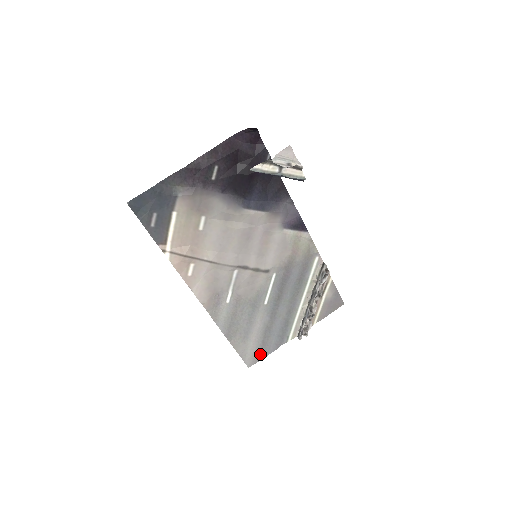
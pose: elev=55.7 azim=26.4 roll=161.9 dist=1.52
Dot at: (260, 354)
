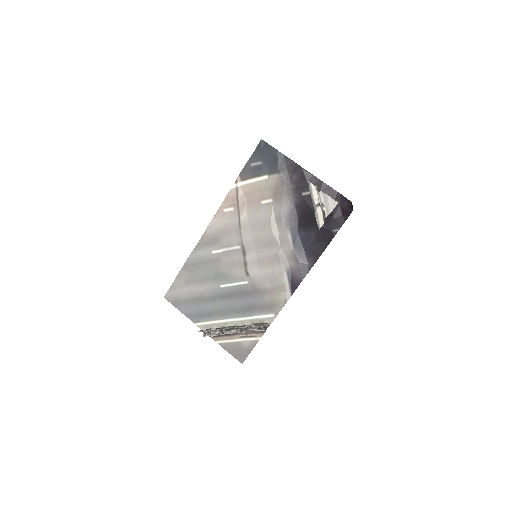
Dot at: (178, 302)
